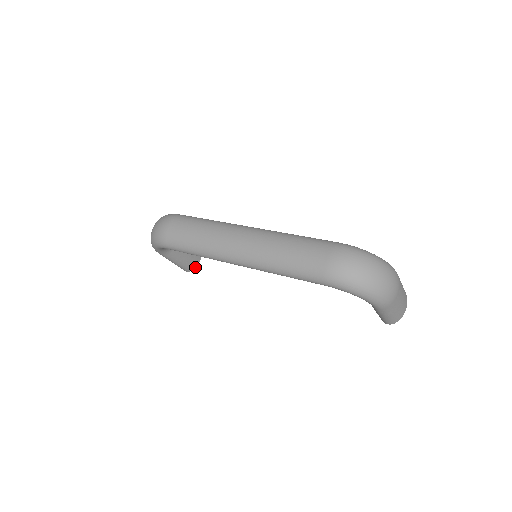
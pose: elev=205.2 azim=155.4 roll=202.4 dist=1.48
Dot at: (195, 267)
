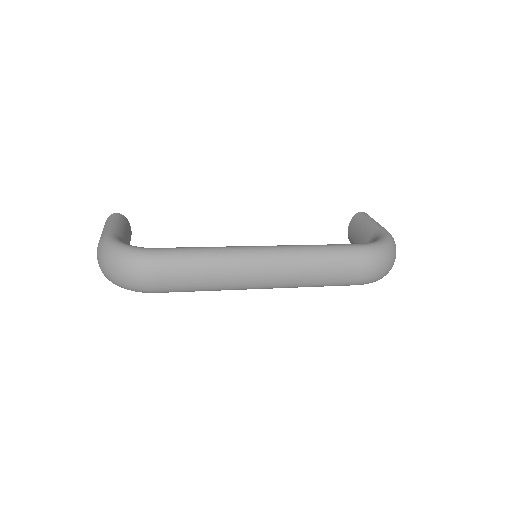
Dot at: occluded
